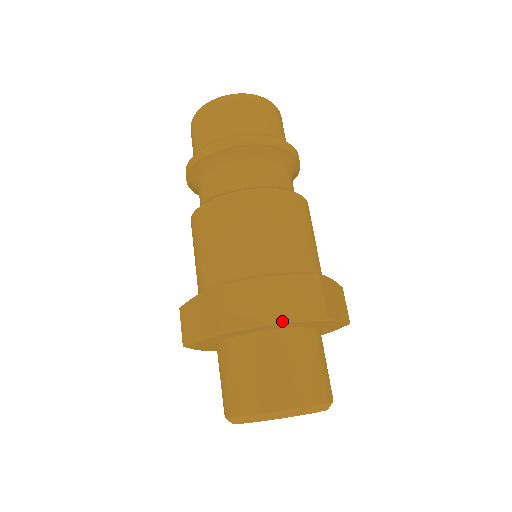
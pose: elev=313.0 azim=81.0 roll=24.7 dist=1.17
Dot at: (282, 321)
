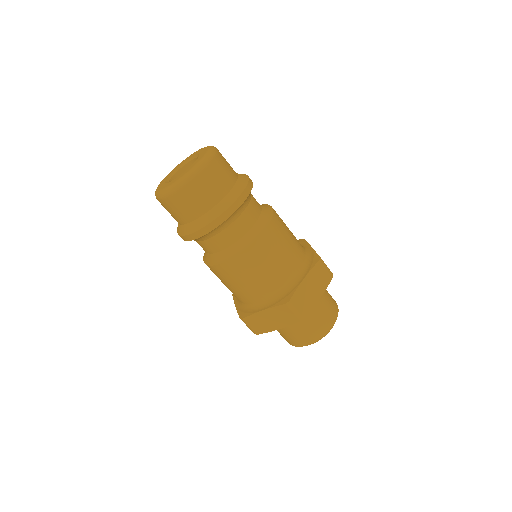
Dot at: (321, 295)
